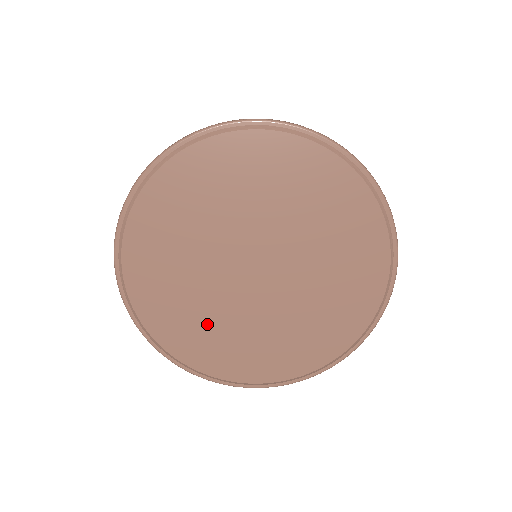
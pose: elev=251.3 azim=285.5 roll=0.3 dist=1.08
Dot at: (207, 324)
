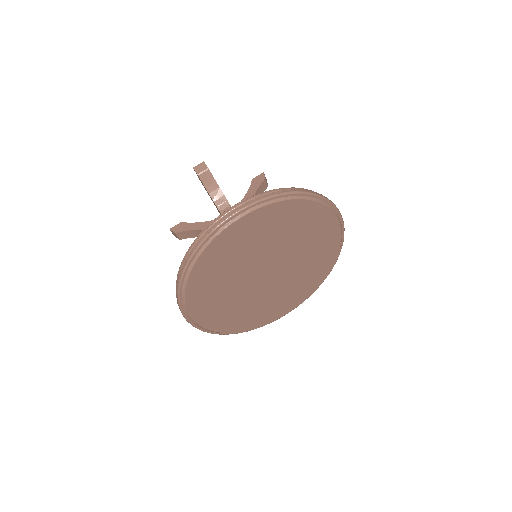
Dot at: (220, 287)
